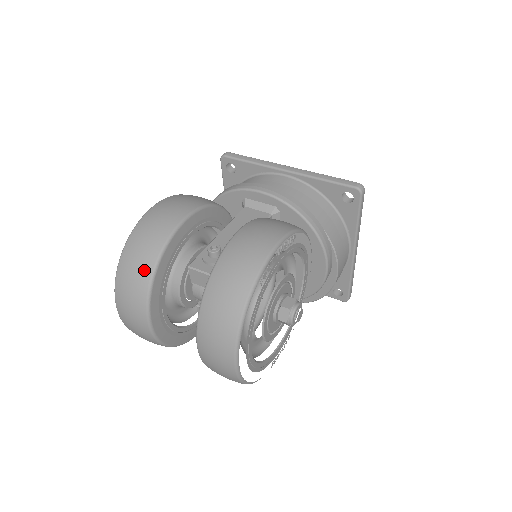
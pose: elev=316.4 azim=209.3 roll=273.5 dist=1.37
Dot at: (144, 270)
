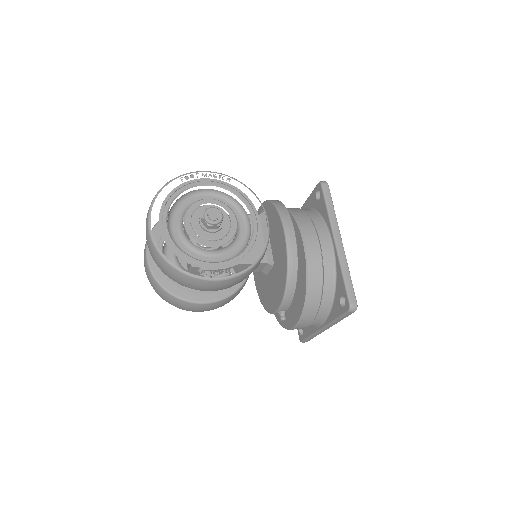
Dot at: occluded
